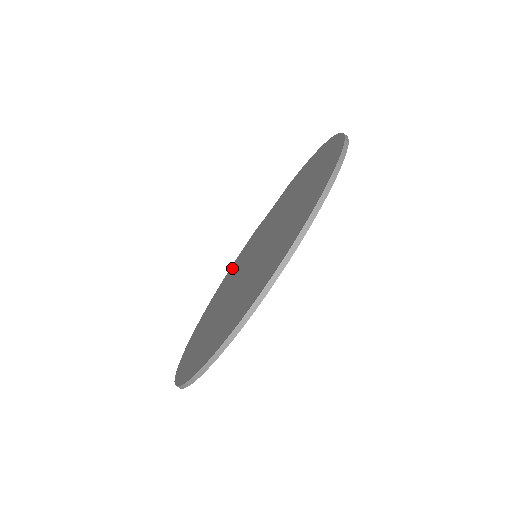
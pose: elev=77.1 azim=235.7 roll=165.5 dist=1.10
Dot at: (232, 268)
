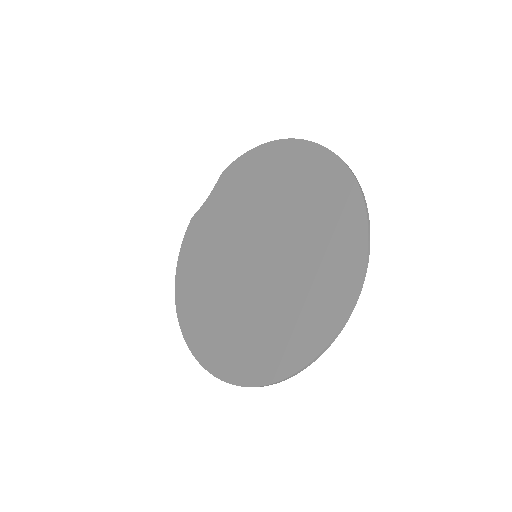
Dot at: (188, 261)
